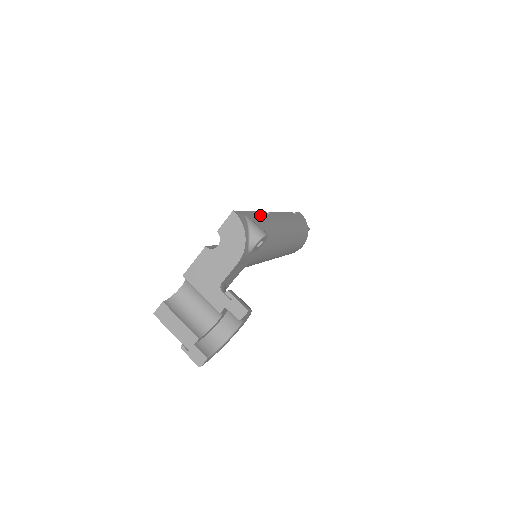
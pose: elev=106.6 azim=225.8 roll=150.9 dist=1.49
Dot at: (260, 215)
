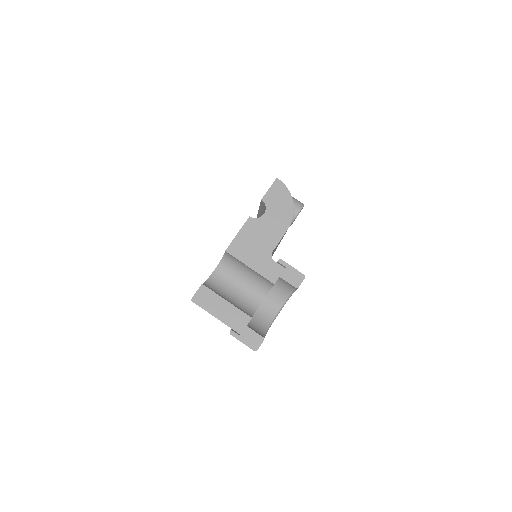
Dot at: occluded
